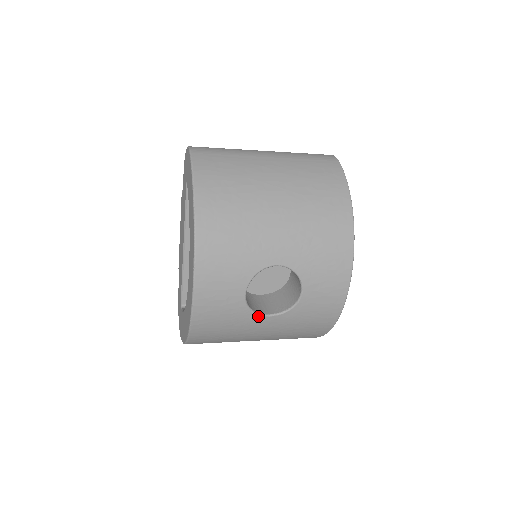
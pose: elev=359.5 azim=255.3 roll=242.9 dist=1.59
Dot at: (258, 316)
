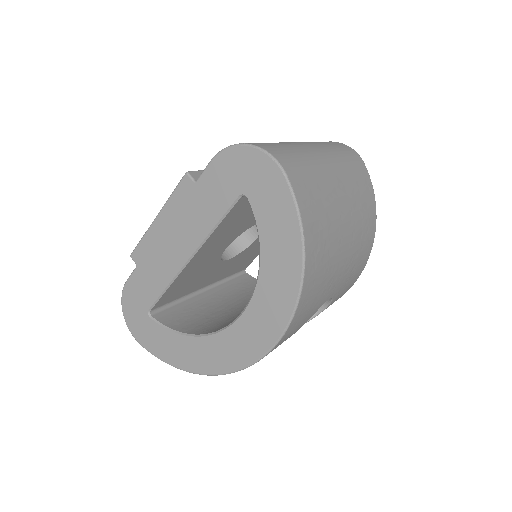
Dot at: occluded
